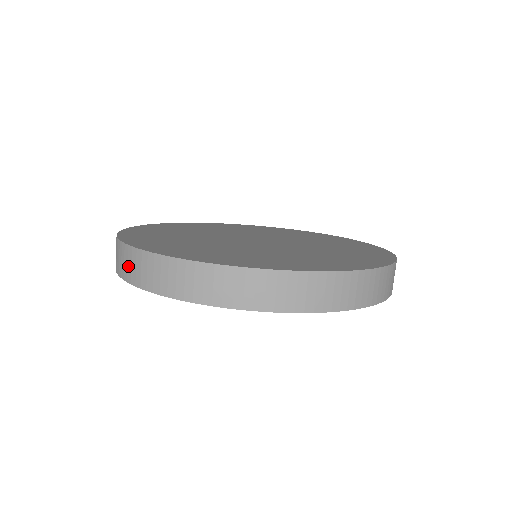
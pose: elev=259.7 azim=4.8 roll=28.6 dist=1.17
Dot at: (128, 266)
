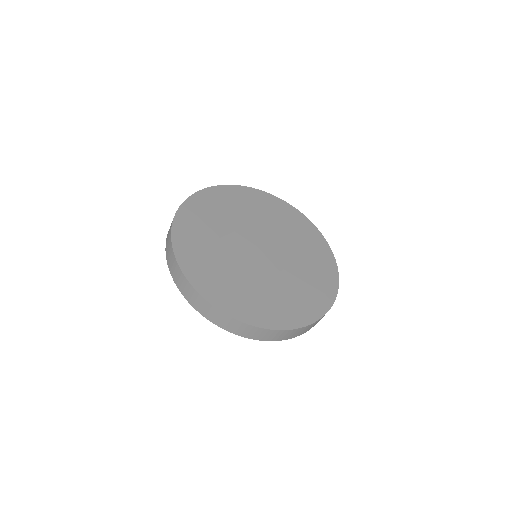
Dot at: (200, 306)
